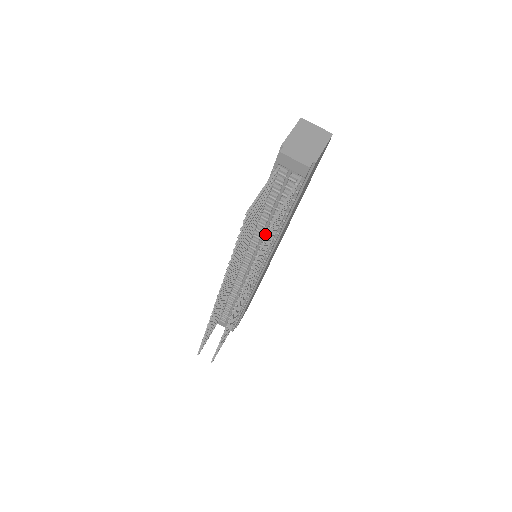
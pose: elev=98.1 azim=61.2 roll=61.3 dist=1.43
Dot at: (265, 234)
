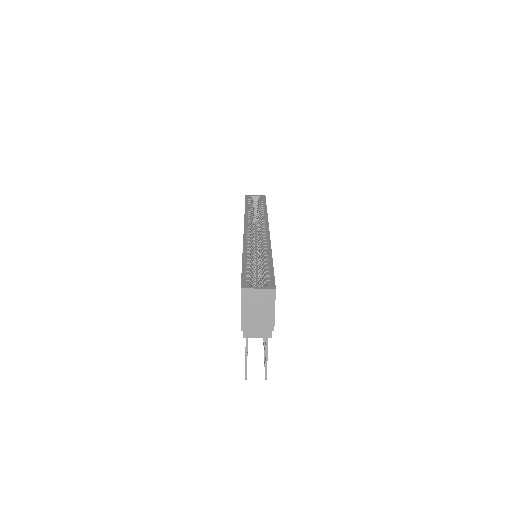
Dot at: occluded
